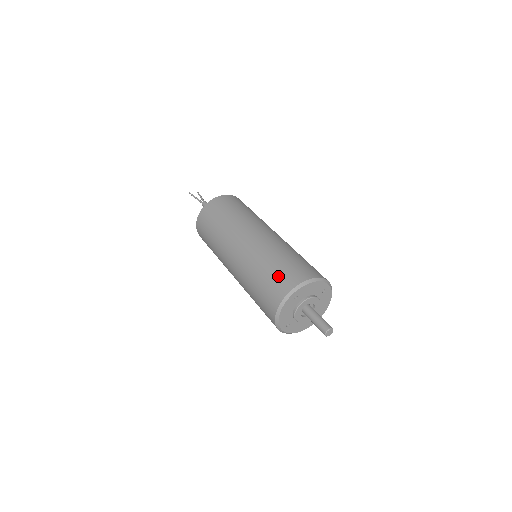
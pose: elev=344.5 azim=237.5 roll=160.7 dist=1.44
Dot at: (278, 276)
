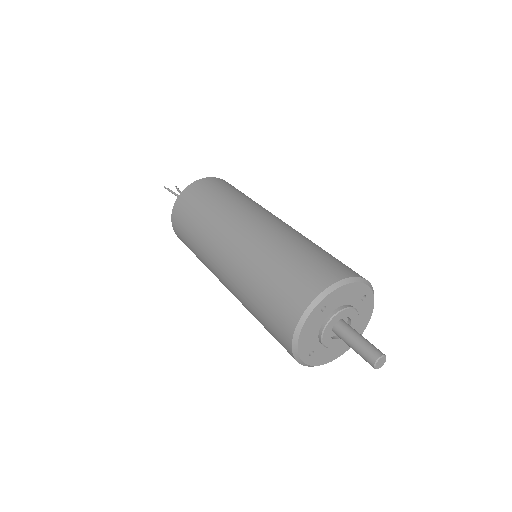
Dot at: (294, 277)
